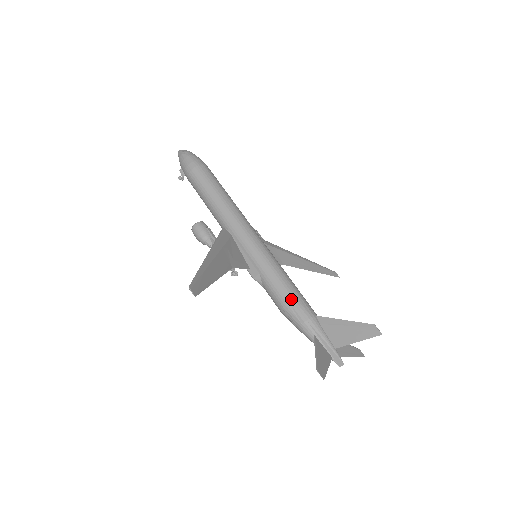
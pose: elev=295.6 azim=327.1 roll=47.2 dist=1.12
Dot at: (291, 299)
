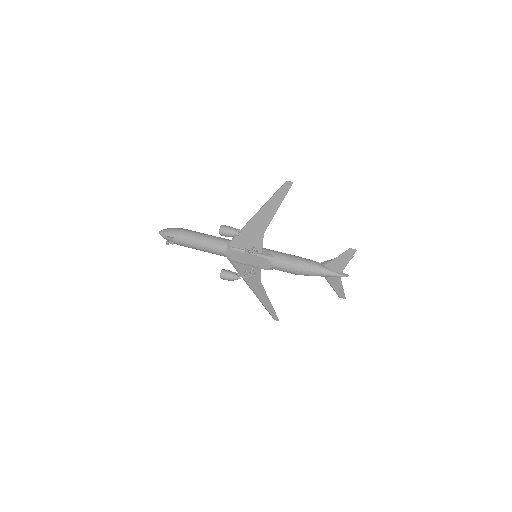
Dot at: (298, 256)
